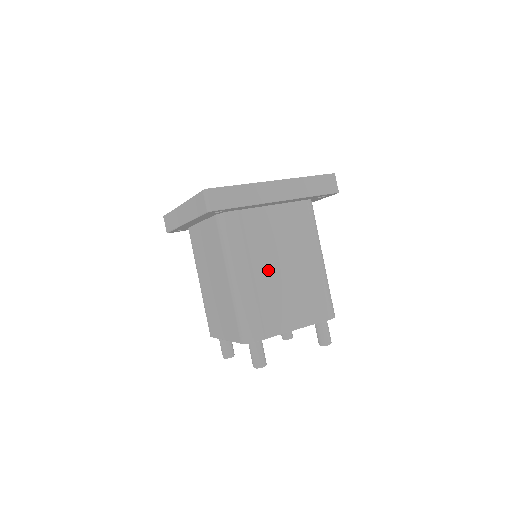
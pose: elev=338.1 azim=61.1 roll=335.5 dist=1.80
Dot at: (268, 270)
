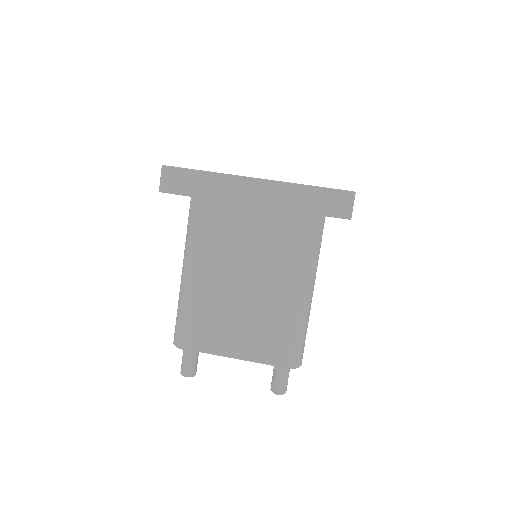
Dot at: (224, 279)
